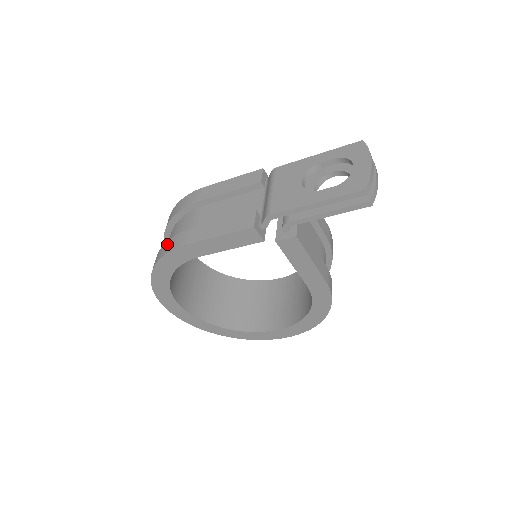
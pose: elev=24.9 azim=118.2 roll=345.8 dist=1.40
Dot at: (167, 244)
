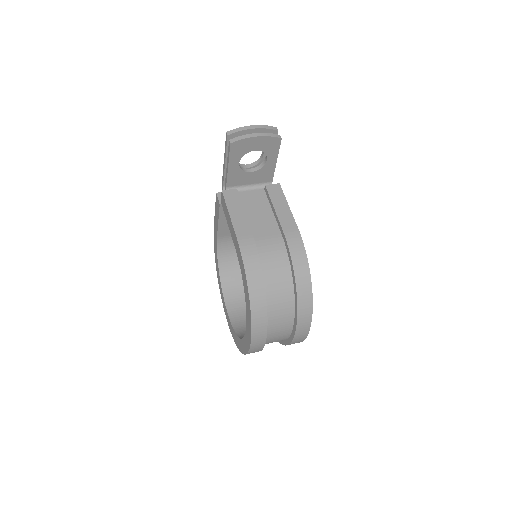
Dot at: occluded
